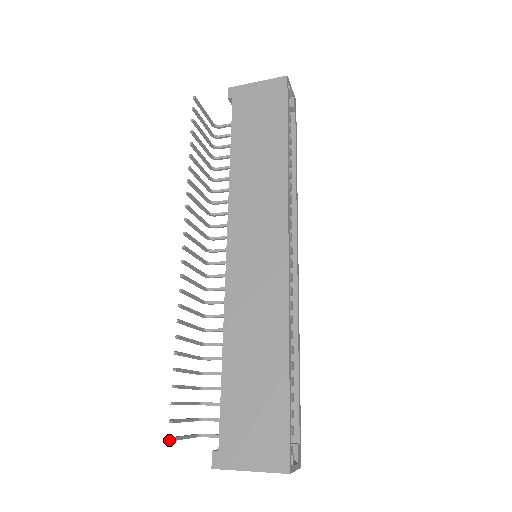
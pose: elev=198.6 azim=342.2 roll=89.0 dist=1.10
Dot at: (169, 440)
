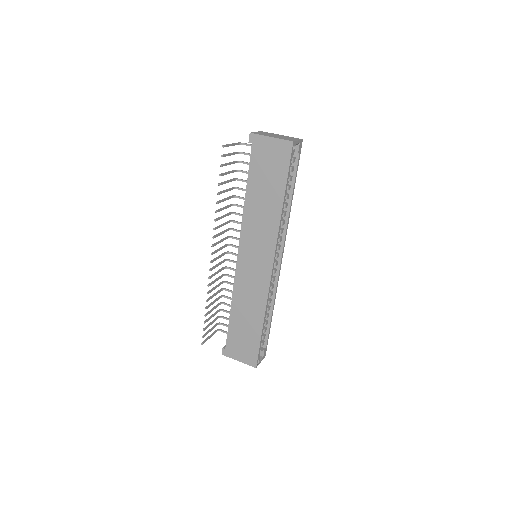
Dot at: (202, 344)
